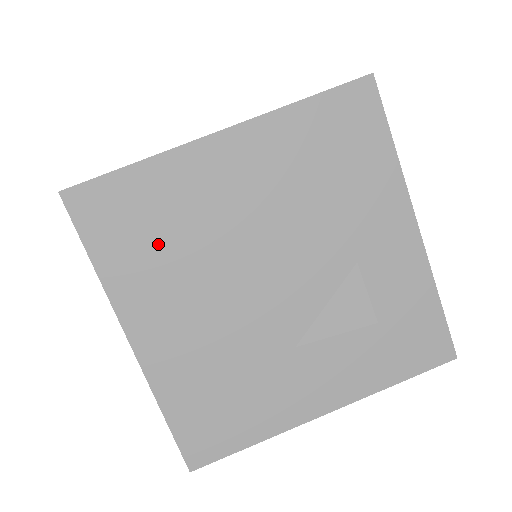
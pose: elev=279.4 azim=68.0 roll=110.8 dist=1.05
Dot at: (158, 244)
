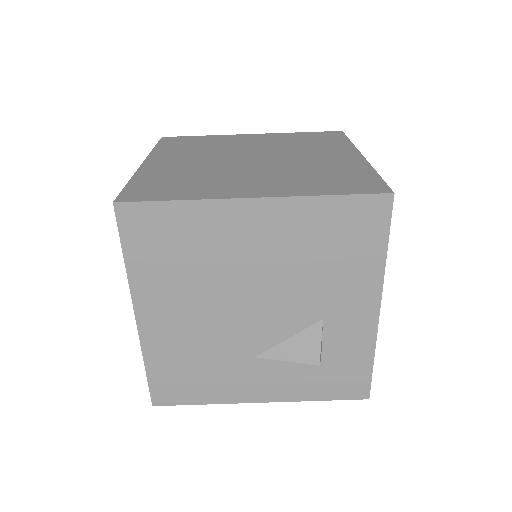
Dot at: (178, 261)
